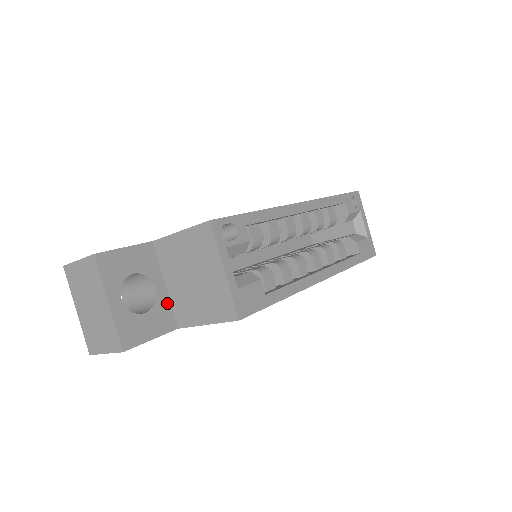
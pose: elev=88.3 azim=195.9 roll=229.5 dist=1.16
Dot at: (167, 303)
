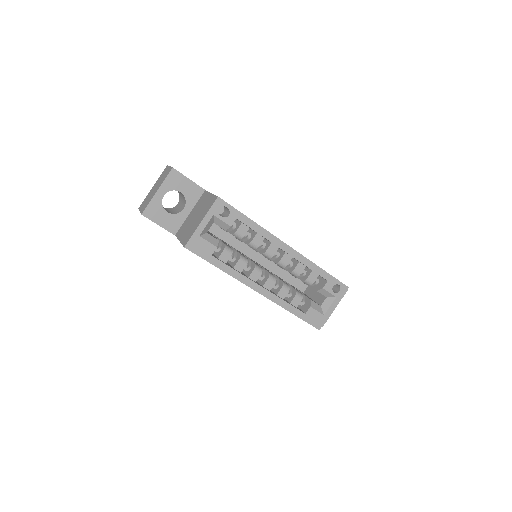
Dot at: (182, 220)
